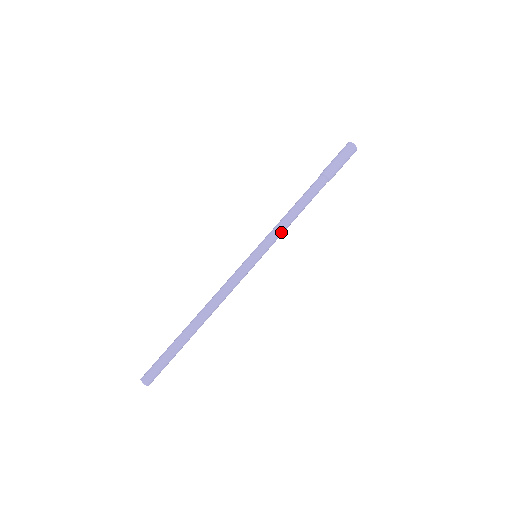
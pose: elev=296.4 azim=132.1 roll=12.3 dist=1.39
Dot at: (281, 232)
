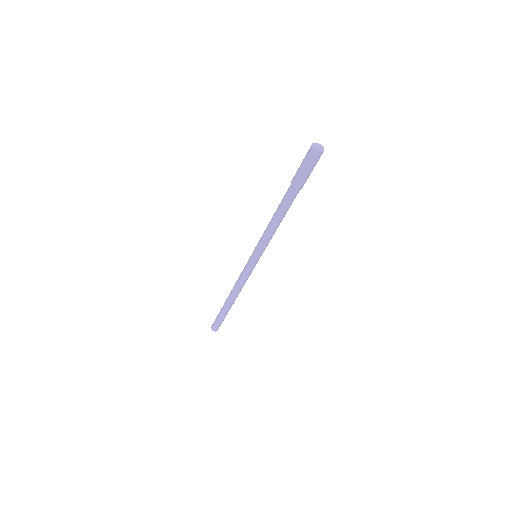
Dot at: (267, 239)
